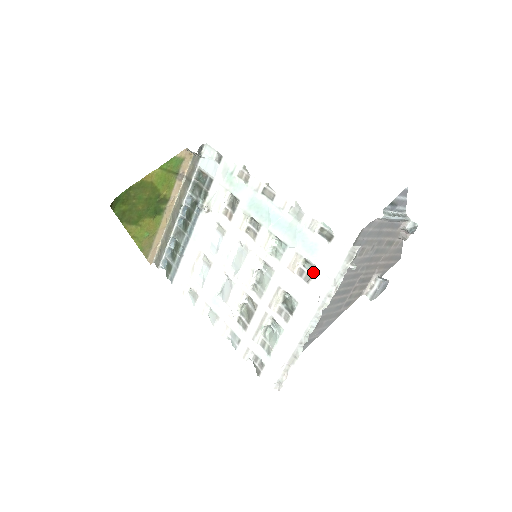
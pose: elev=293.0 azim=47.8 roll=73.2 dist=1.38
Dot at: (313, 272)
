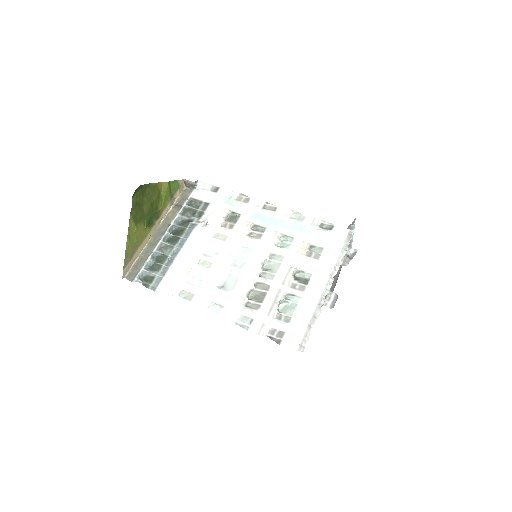
Dot at: (321, 251)
